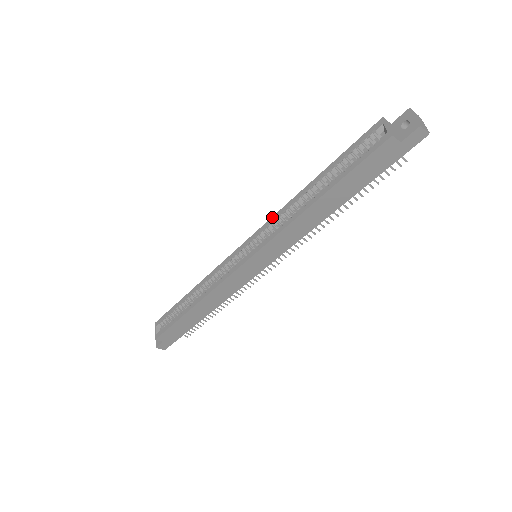
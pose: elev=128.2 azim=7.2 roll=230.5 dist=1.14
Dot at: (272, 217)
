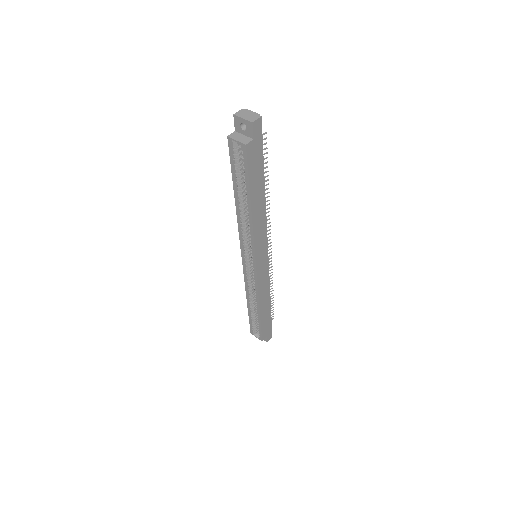
Dot at: (239, 234)
